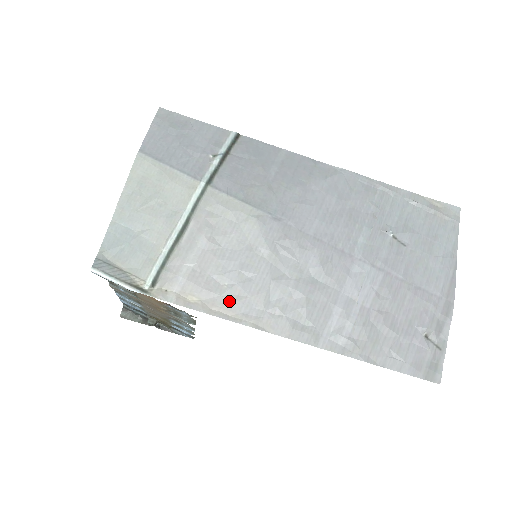
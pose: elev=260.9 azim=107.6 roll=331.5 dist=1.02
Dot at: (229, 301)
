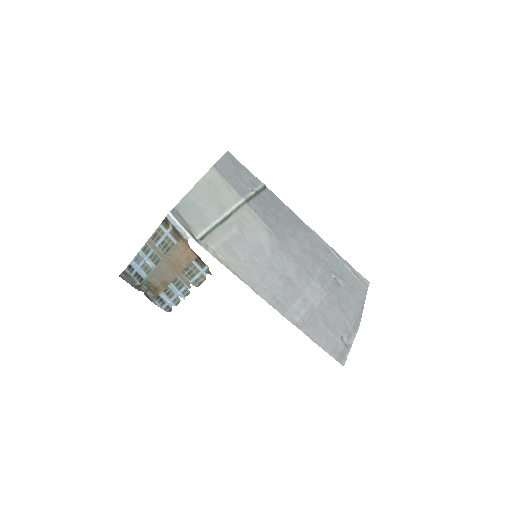
Dot at: (241, 268)
